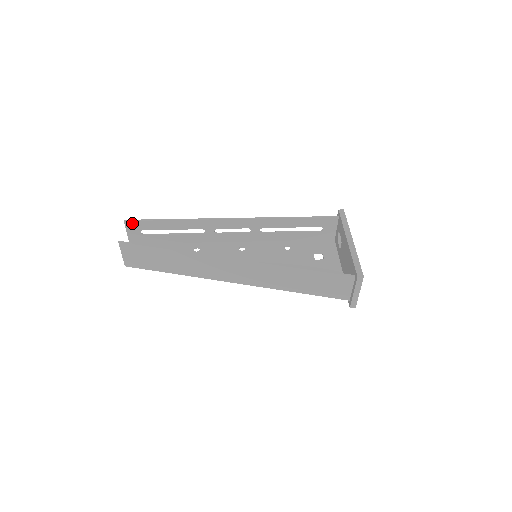
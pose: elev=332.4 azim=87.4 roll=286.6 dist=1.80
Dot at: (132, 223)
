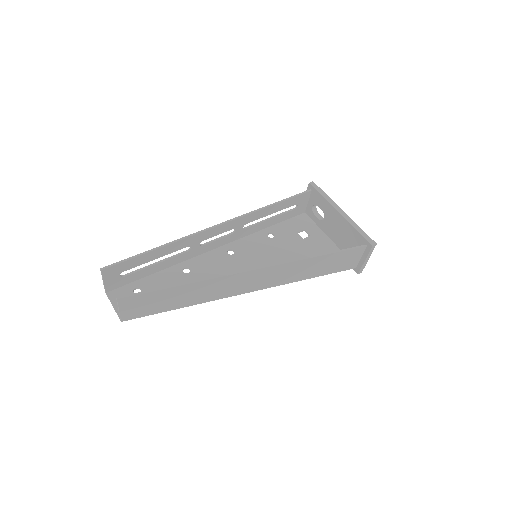
Dot at: (111, 269)
